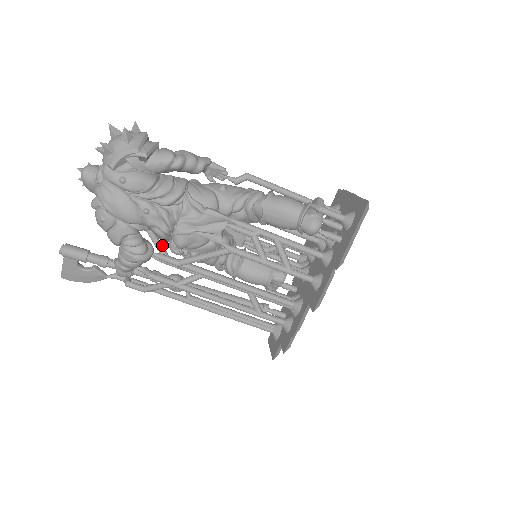
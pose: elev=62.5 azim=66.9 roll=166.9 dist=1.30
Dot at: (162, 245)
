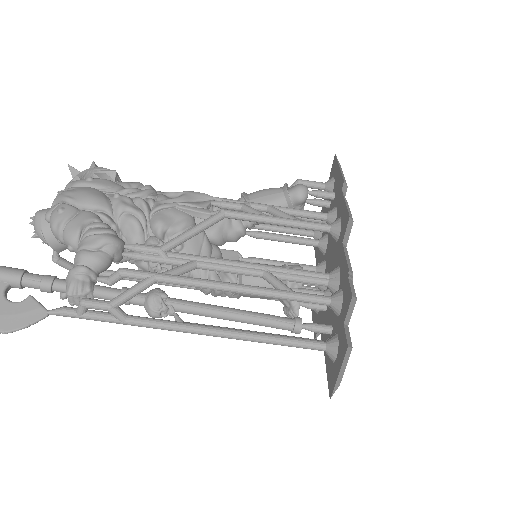
Dot at: occluded
